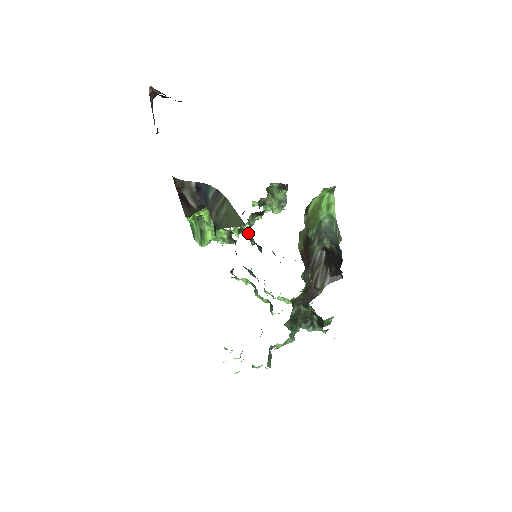
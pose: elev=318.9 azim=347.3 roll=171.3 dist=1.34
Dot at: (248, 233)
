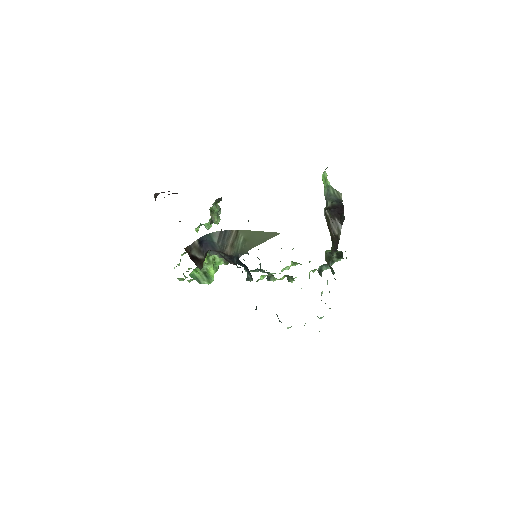
Dot at: occluded
